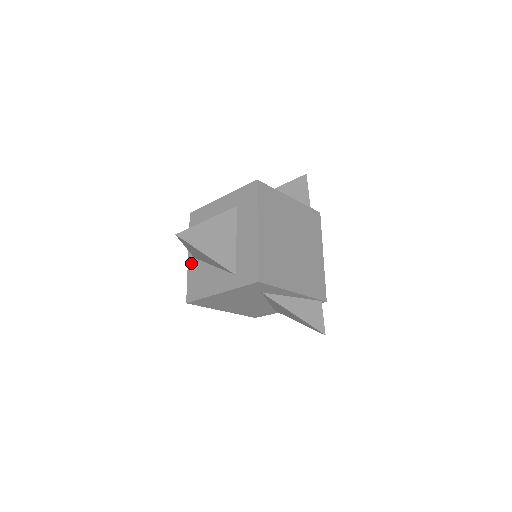
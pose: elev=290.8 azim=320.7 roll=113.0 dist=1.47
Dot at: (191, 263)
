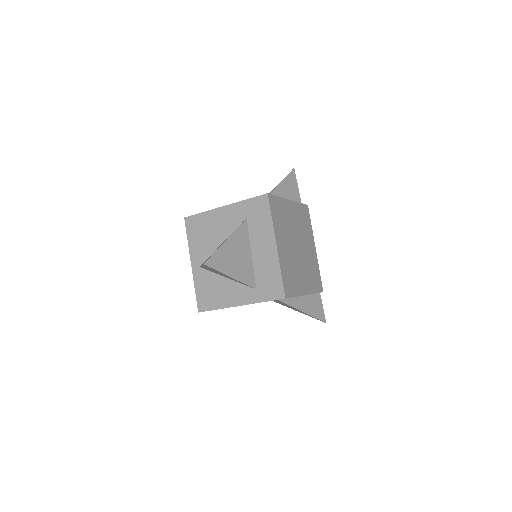
Dot at: (197, 272)
